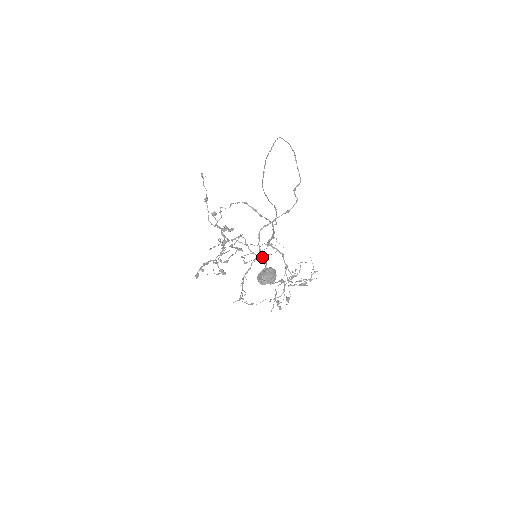
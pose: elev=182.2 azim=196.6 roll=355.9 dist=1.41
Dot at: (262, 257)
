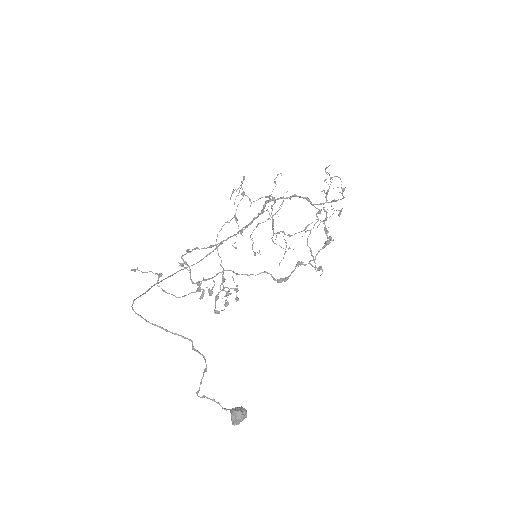
Dot at: occluded
